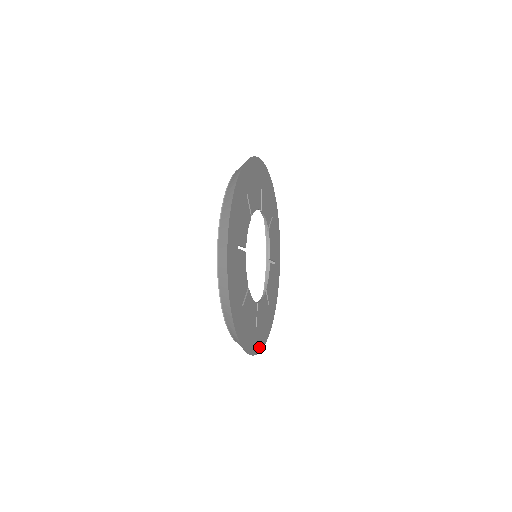
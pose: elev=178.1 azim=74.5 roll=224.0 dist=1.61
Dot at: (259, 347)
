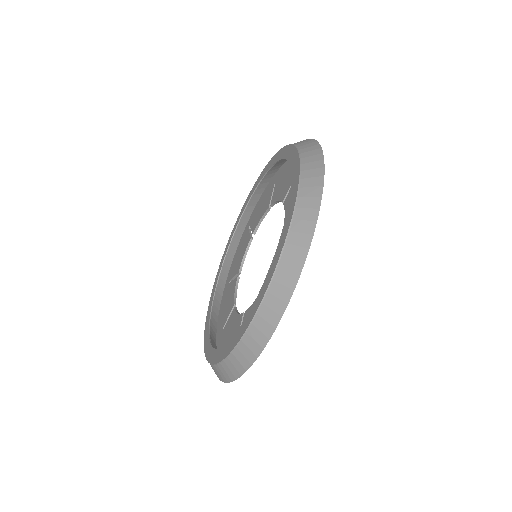
Dot at: (267, 336)
